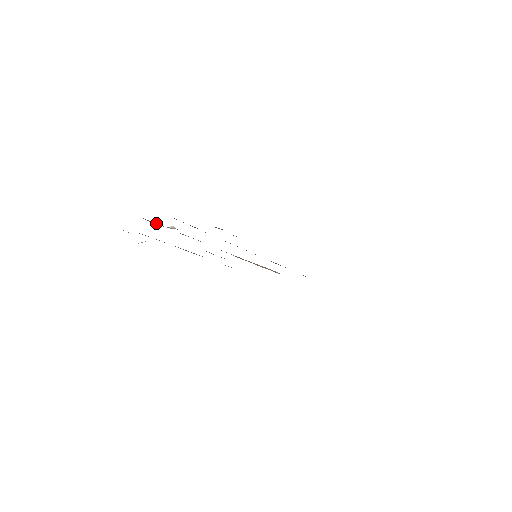
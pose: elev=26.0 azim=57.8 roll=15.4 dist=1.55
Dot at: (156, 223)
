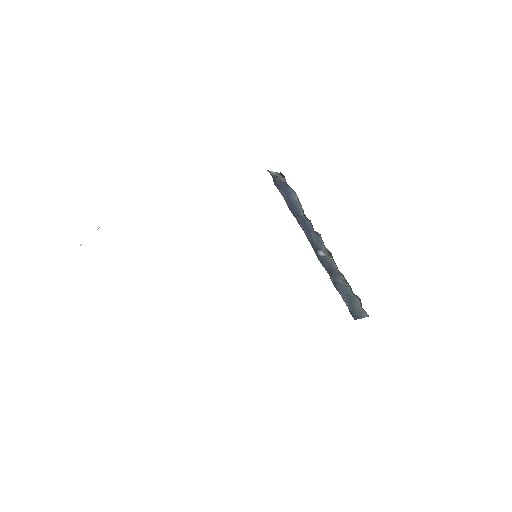
Dot at: occluded
